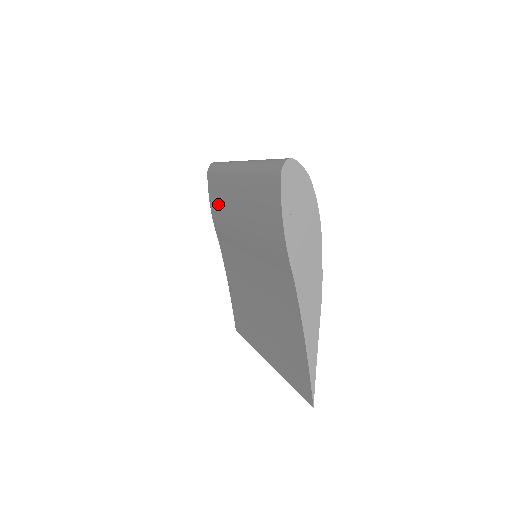
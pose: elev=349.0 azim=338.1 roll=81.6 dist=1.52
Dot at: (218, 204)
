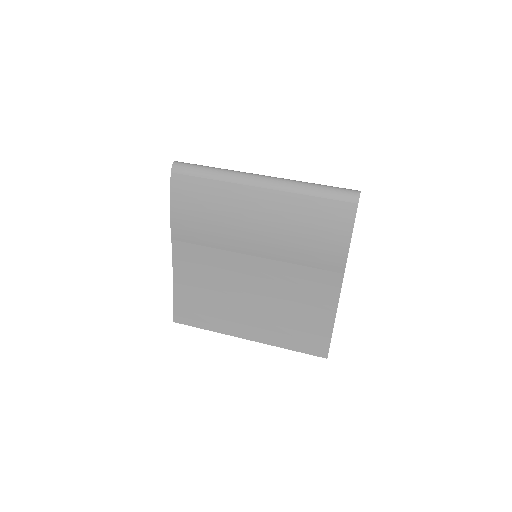
Dot at: (199, 208)
